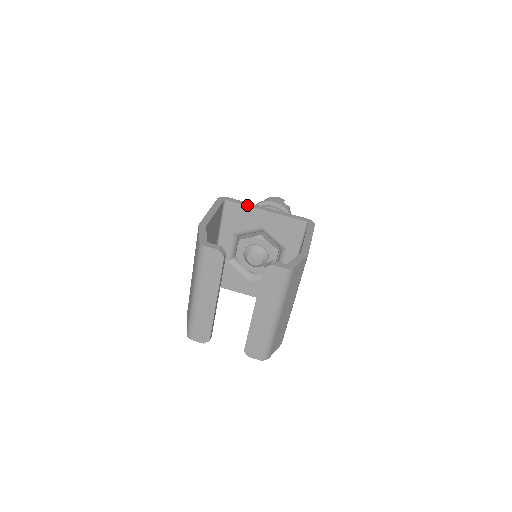
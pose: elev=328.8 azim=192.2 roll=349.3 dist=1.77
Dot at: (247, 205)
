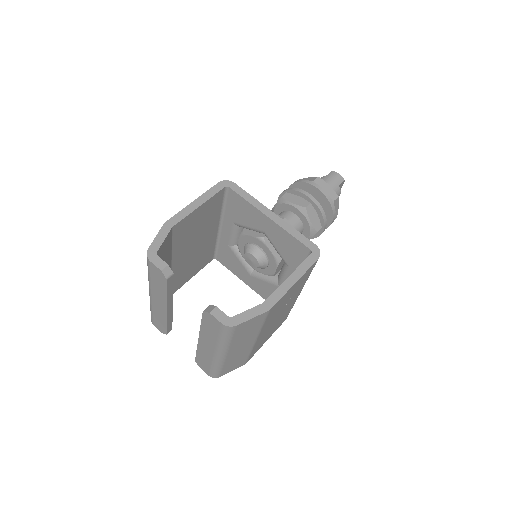
Dot at: (250, 202)
